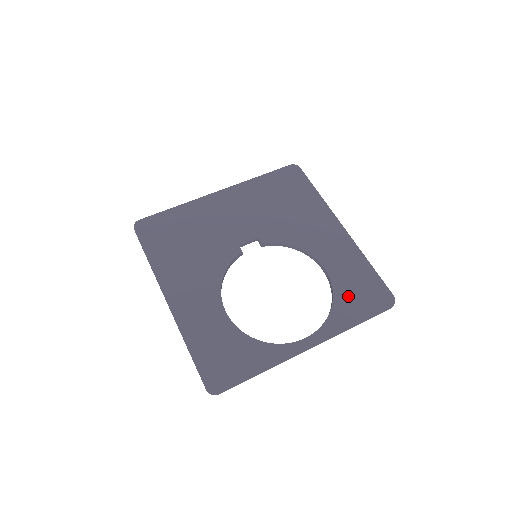
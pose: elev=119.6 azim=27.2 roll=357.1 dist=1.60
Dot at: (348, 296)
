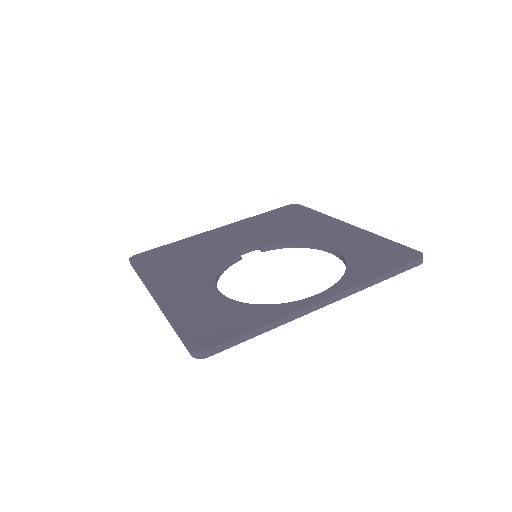
Dot at: (364, 260)
